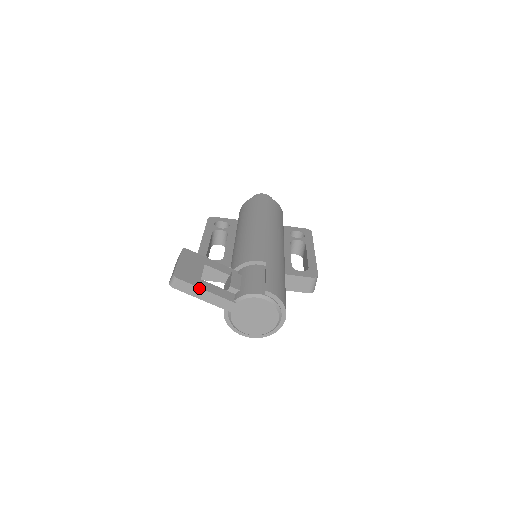
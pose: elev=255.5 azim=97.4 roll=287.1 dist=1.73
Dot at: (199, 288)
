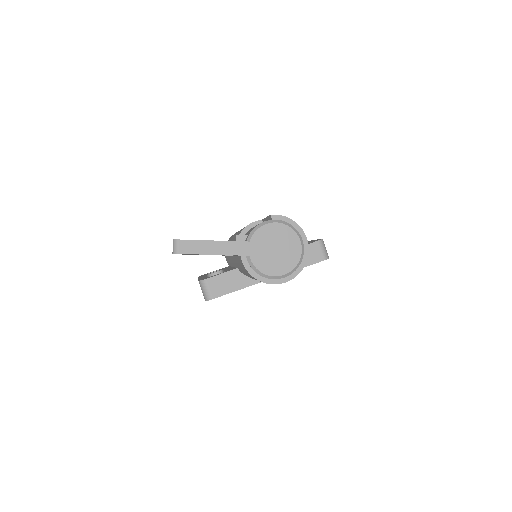
Dot at: (204, 241)
